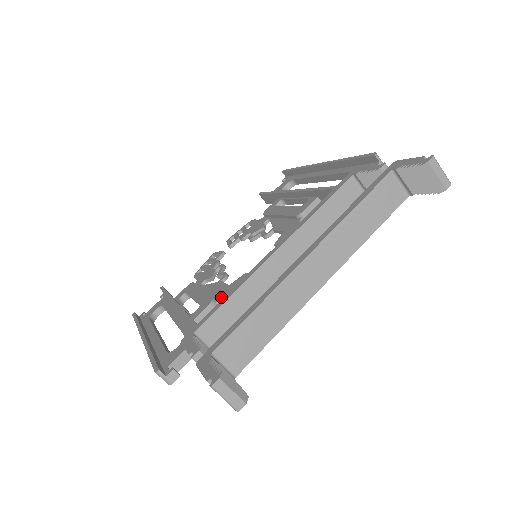
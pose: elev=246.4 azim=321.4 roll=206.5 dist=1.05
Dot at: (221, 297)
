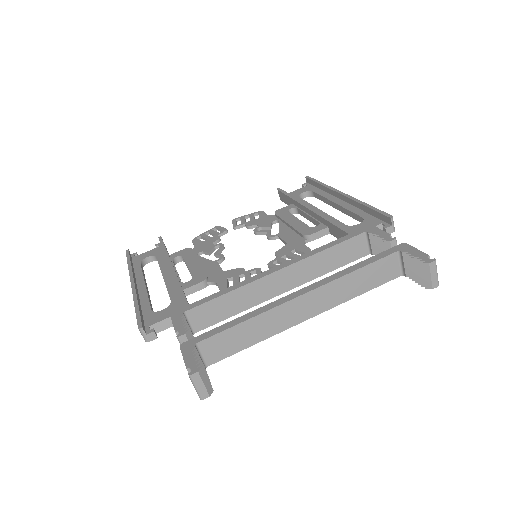
Dot at: (213, 280)
